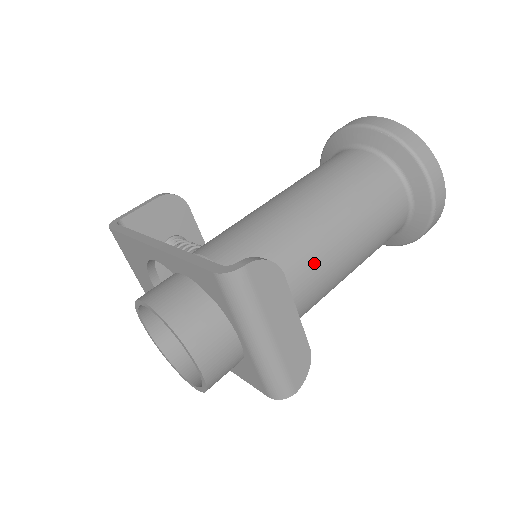
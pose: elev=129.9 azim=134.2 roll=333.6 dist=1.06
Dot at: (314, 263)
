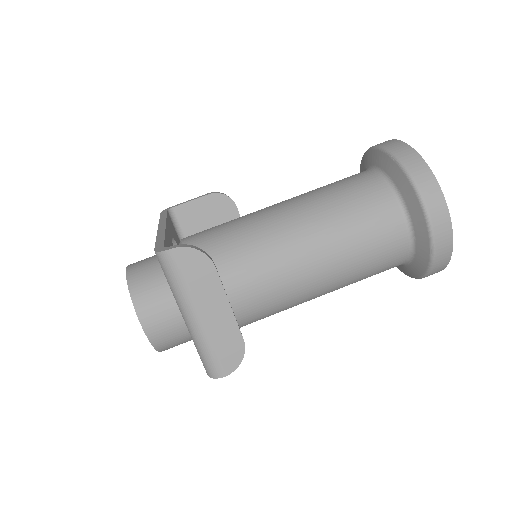
Dot at: (269, 267)
